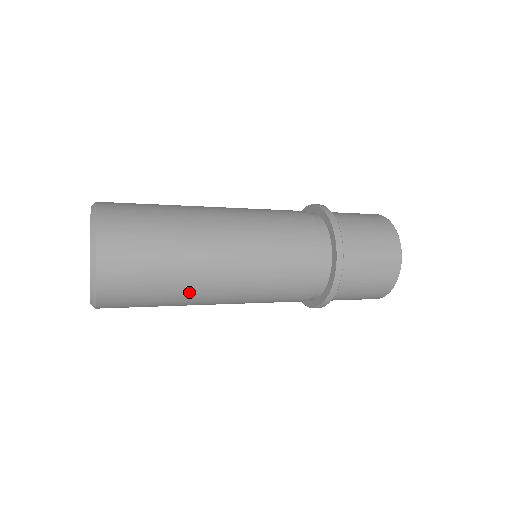
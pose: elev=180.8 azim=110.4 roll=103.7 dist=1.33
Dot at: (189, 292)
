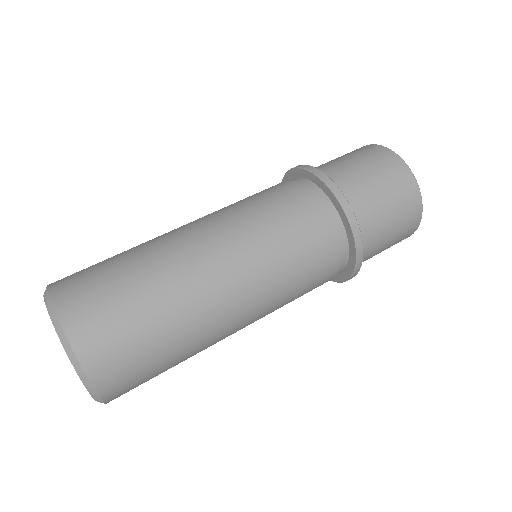
Dot at: occluded
